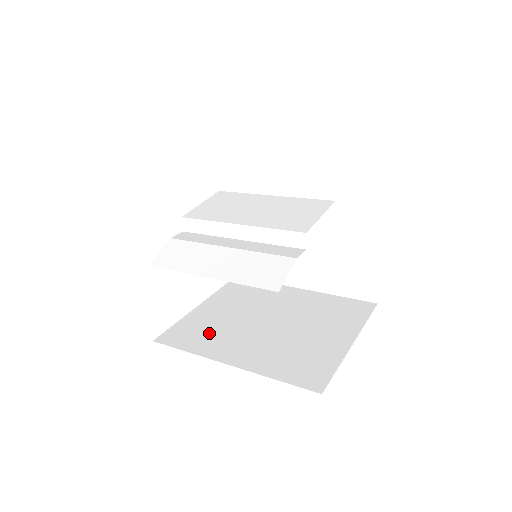
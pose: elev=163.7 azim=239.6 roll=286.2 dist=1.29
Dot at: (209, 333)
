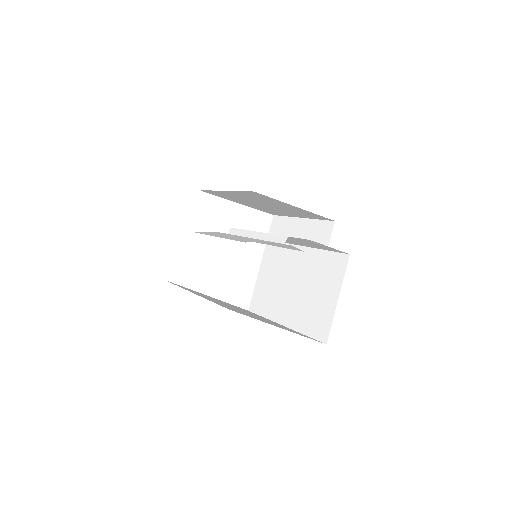
Dot at: (198, 293)
